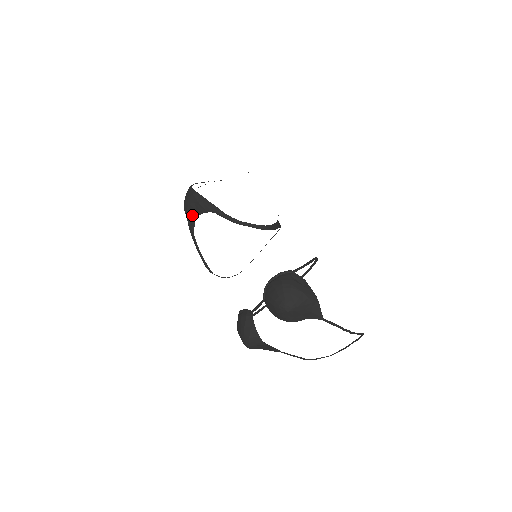
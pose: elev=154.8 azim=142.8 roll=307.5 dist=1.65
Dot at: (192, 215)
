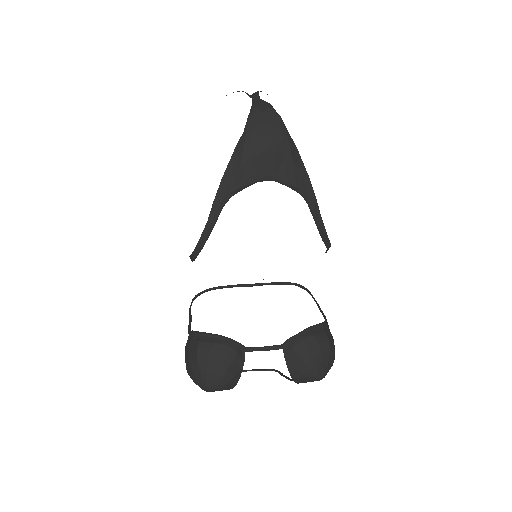
Dot at: (261, 169)
